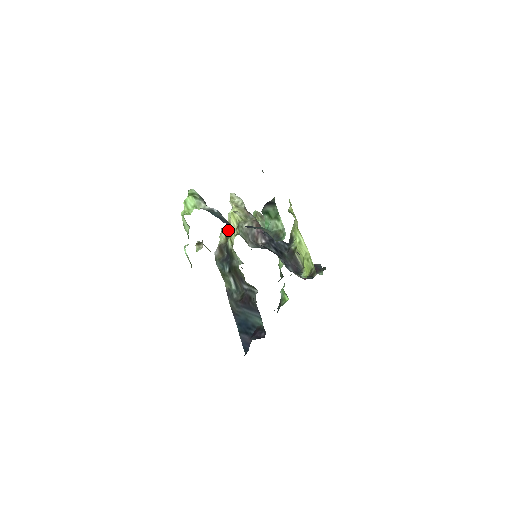
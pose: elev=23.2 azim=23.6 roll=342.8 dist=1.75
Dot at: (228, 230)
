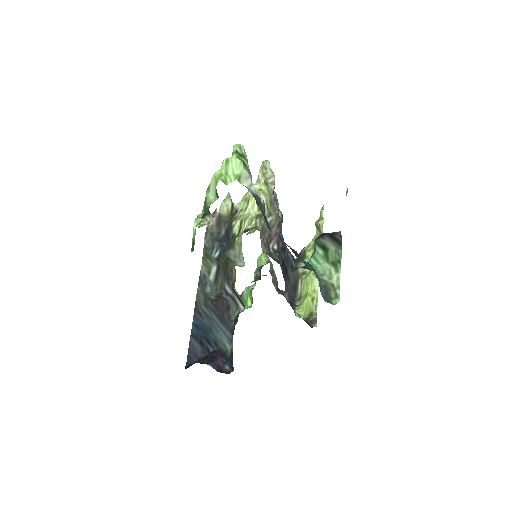
Dot at: (240, 204)
